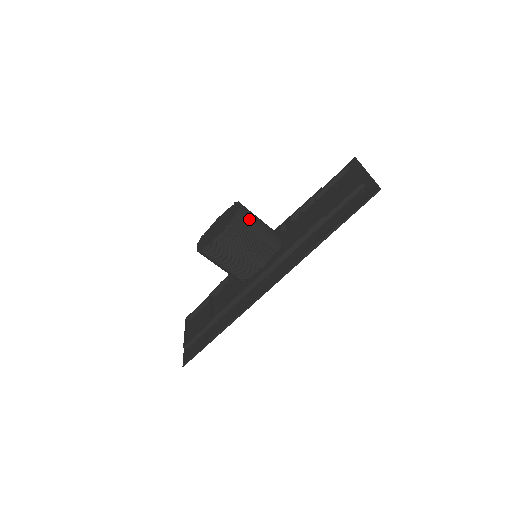
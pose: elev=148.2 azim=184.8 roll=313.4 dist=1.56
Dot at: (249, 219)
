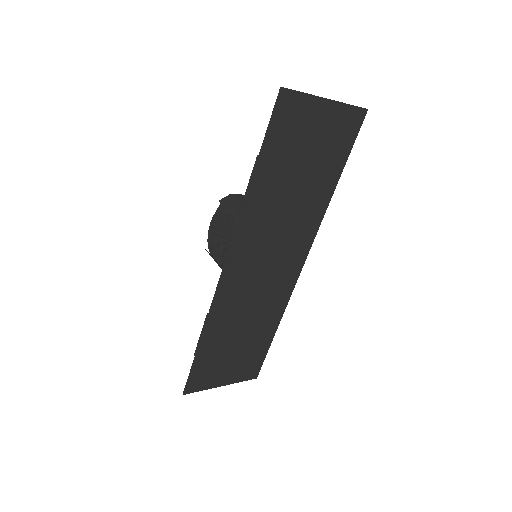
Dot at: (234, 203)
